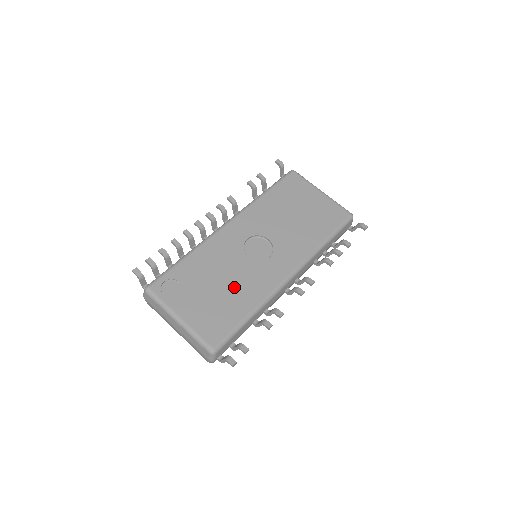
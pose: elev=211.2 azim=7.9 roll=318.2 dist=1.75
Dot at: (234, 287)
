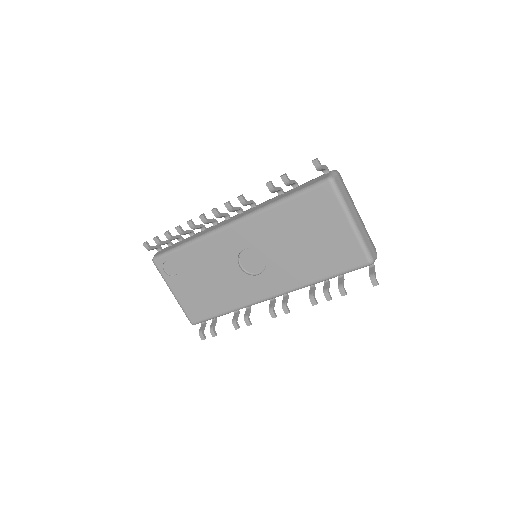
Dot at: (219, 288)
